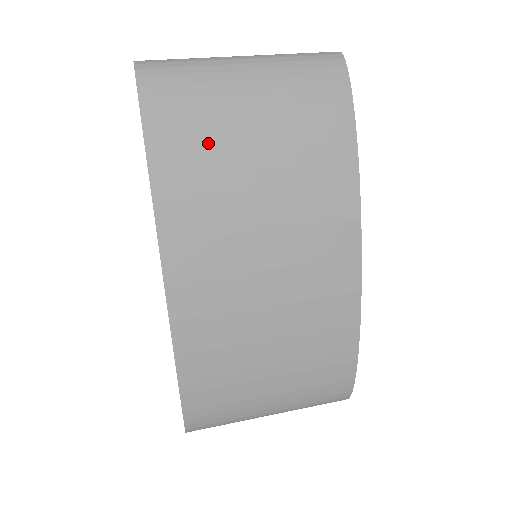
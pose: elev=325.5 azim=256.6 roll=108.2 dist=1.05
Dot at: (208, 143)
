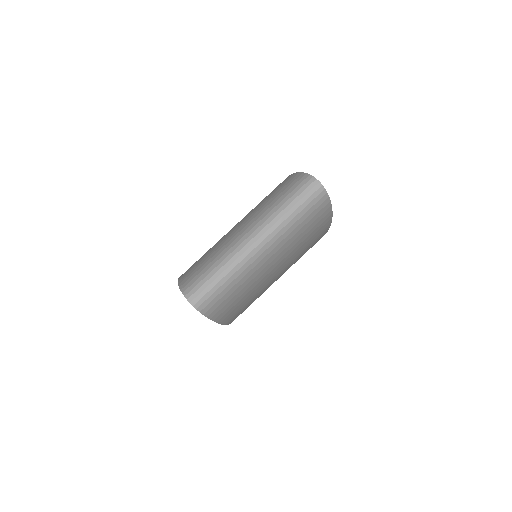
Dot at: (251, 294)
